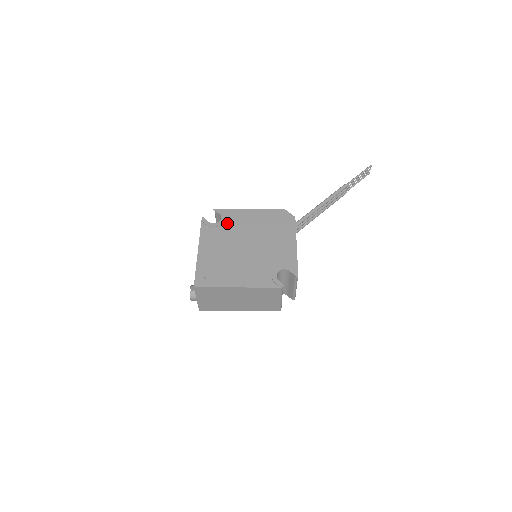
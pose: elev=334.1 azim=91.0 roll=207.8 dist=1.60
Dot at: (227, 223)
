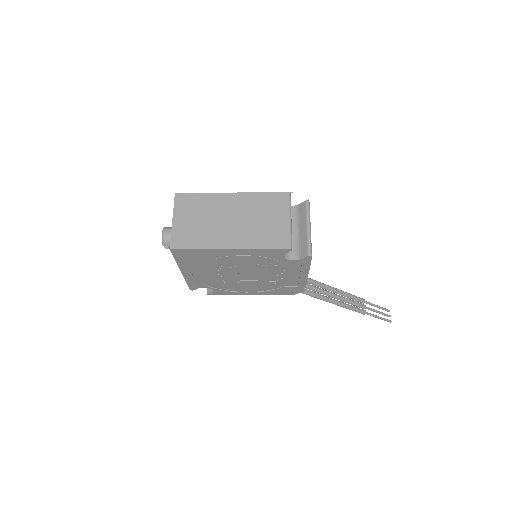
Dot at: occluded
